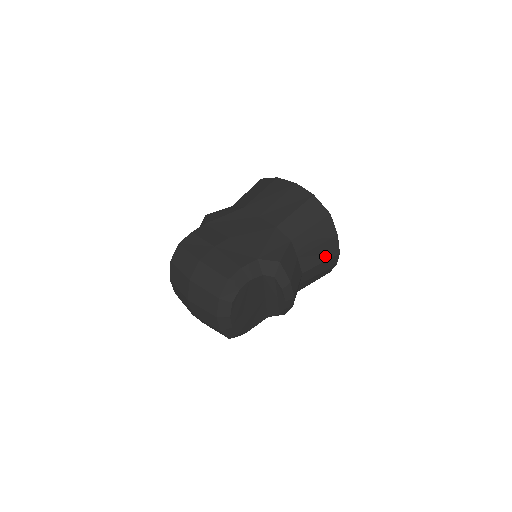
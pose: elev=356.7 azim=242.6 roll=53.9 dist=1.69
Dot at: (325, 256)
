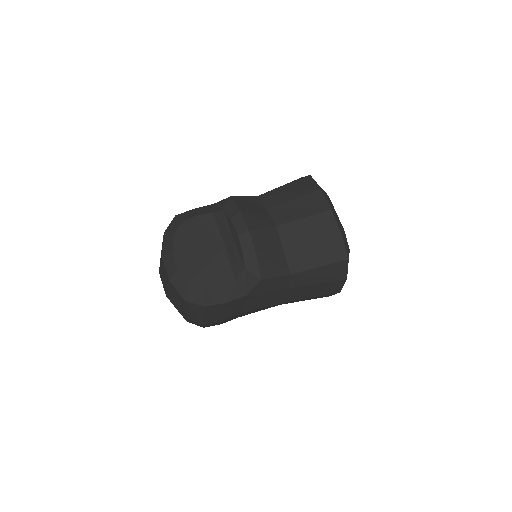
Dot at: (308, 211)
